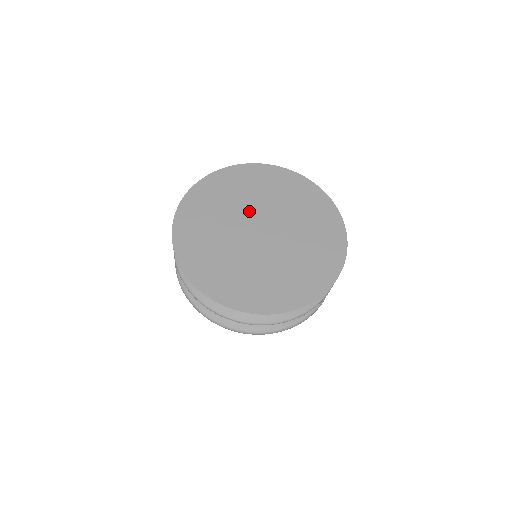
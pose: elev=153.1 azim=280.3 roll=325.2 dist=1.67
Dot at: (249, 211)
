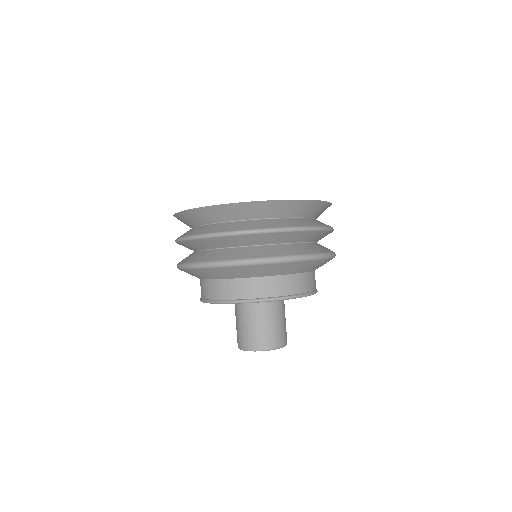
Dot at: occluded
